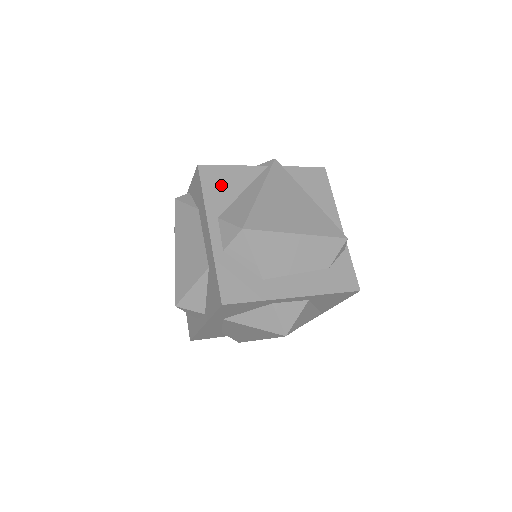
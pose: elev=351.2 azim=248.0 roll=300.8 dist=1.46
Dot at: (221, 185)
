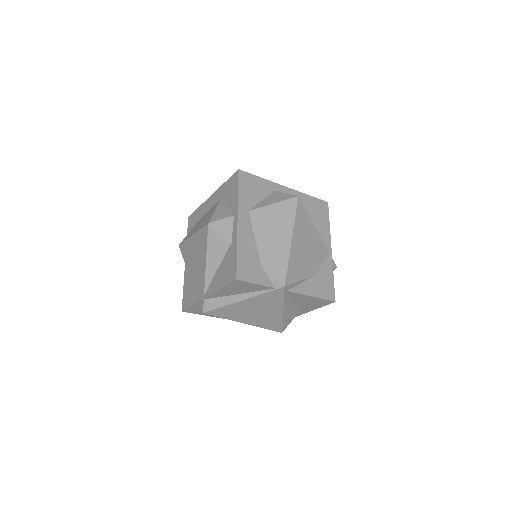
Dot at: occluded
